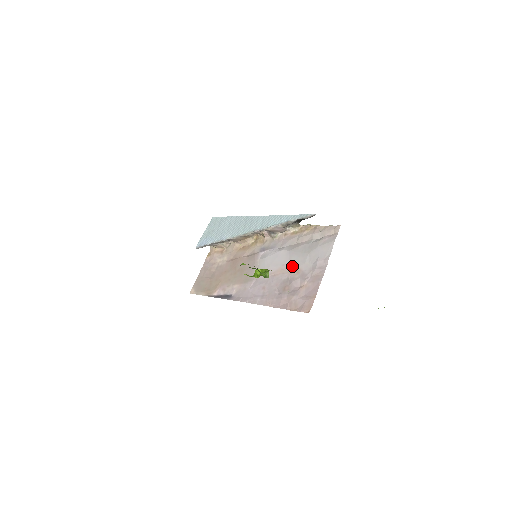
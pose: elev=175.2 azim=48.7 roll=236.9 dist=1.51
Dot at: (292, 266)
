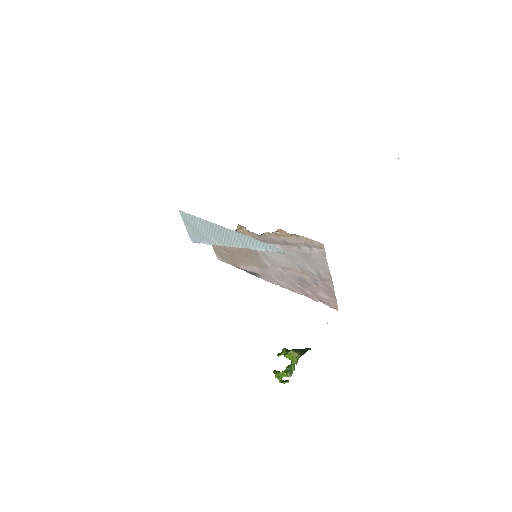
Dot at: (297, 268)
